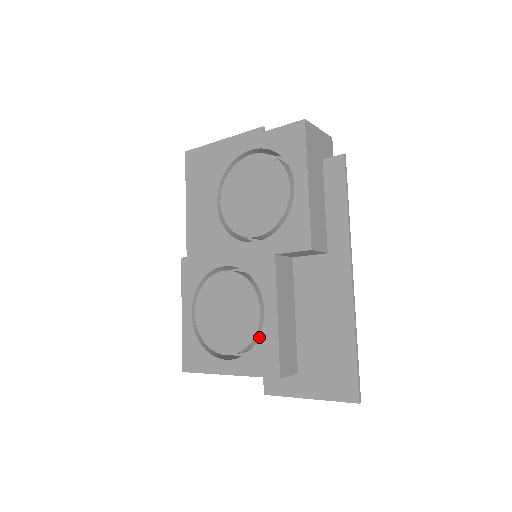
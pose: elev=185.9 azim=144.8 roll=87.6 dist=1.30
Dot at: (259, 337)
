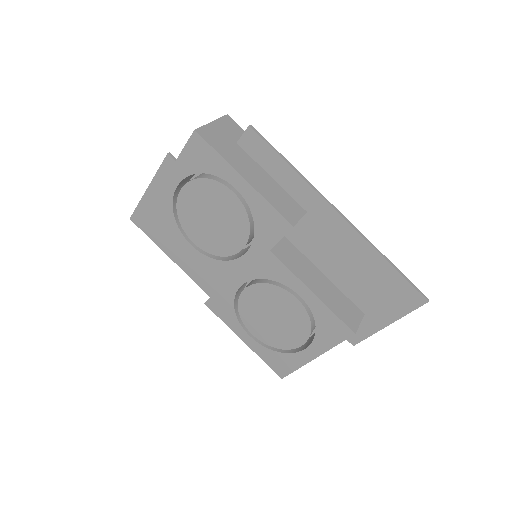
Dot at: occluded
